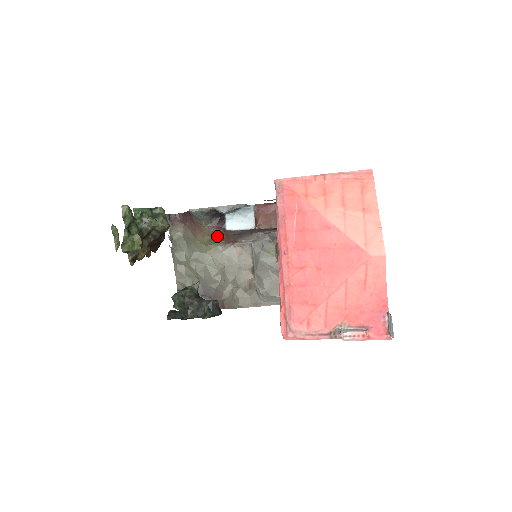
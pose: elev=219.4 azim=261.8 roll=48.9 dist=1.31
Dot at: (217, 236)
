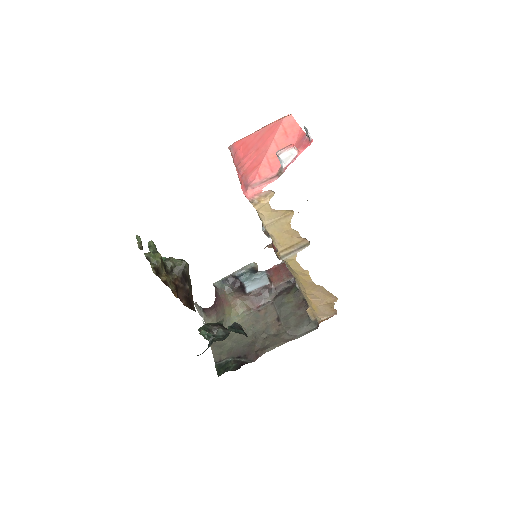
Dot at: (241, 302)
